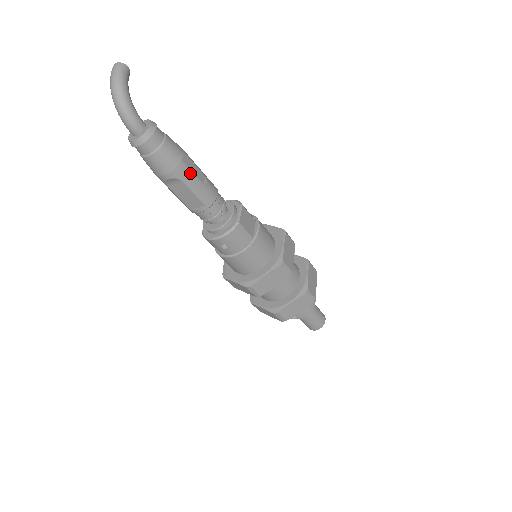
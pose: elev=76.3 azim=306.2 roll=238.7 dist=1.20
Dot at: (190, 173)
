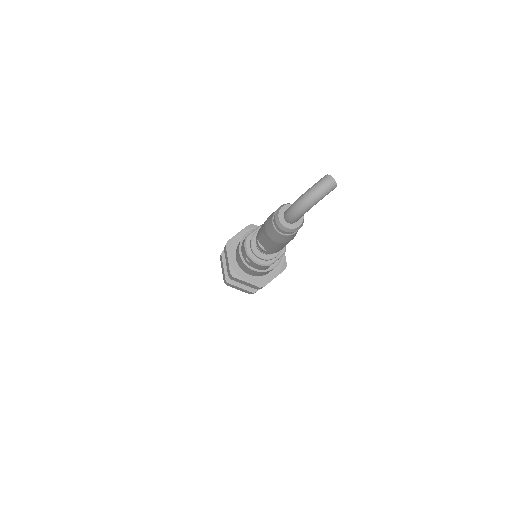
Dot at: (283, 245)
